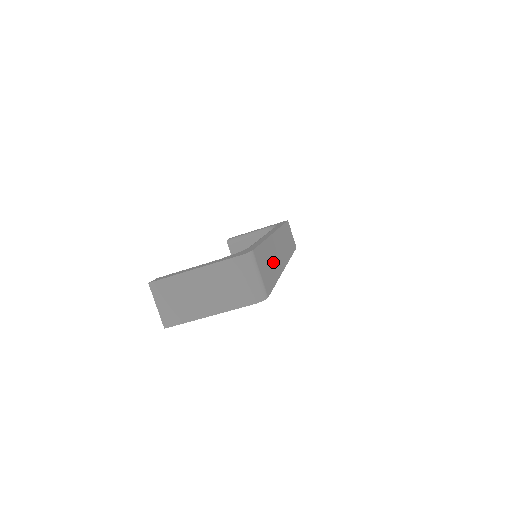
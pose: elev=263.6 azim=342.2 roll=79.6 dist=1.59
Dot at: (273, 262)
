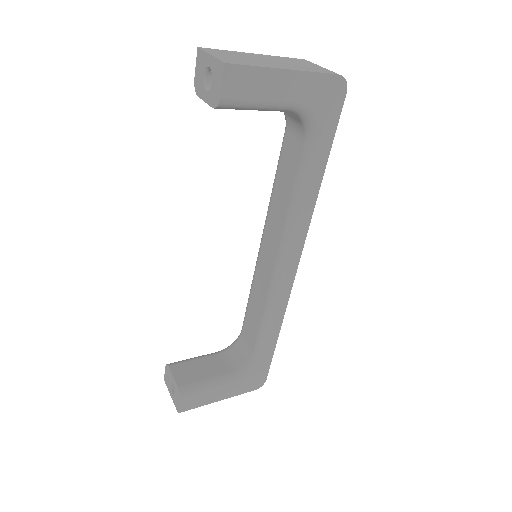
Dot at: occluded
